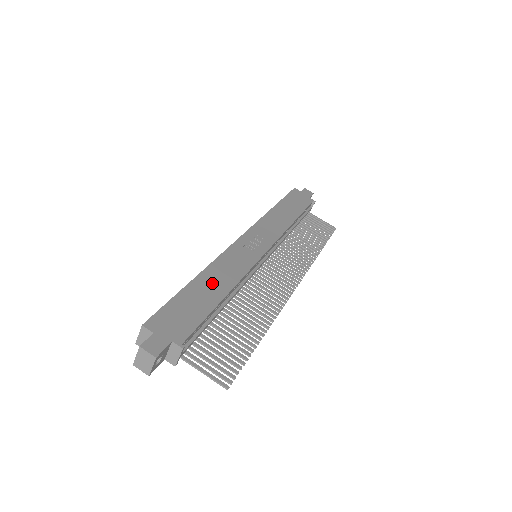
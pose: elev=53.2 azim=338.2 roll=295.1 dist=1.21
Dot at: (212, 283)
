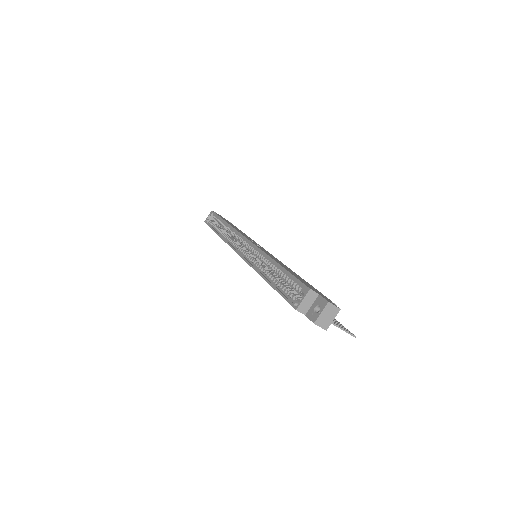
Dot at: (285, 267)
